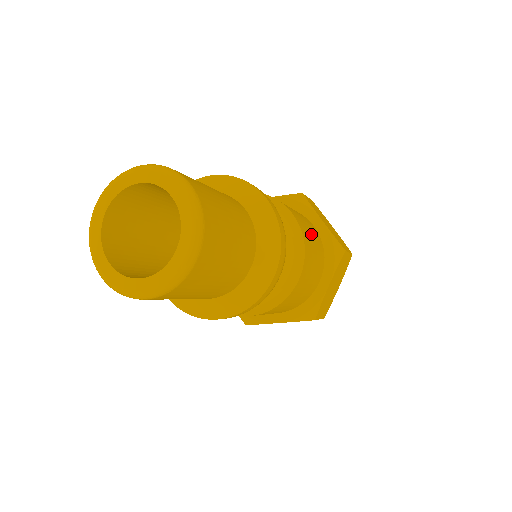
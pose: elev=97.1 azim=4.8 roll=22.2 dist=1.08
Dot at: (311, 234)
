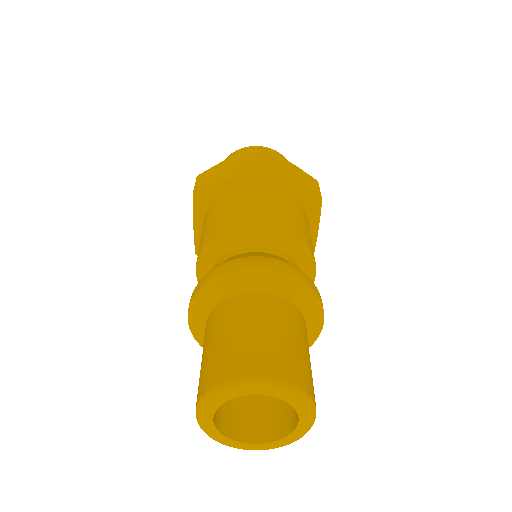
Dot at: occluded
